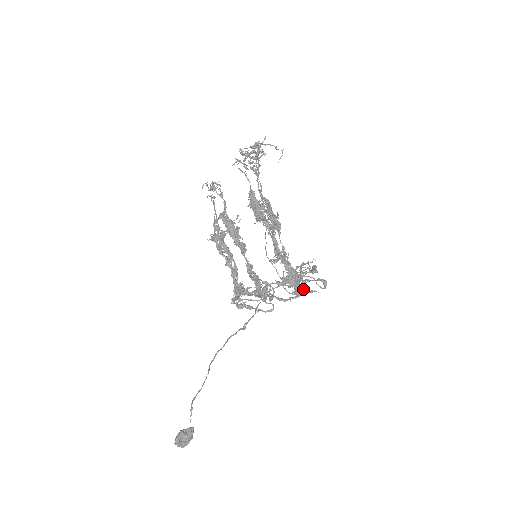
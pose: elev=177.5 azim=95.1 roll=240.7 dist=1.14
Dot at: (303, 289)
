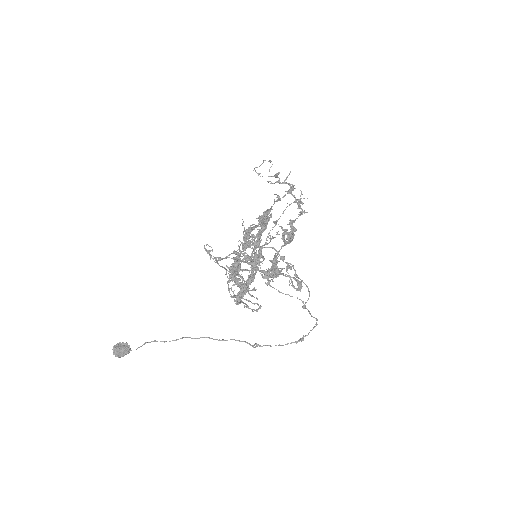
Dot at: (253, 262)
